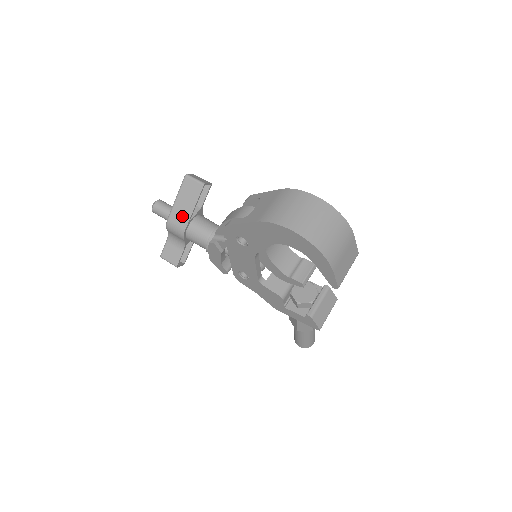
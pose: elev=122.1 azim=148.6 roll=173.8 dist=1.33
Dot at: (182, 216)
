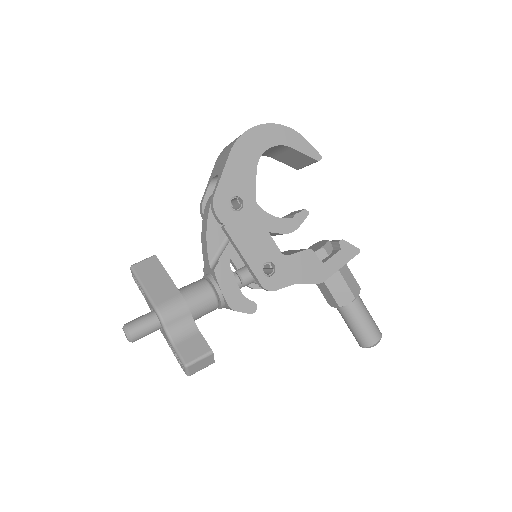
Dot at: (165, 290)
